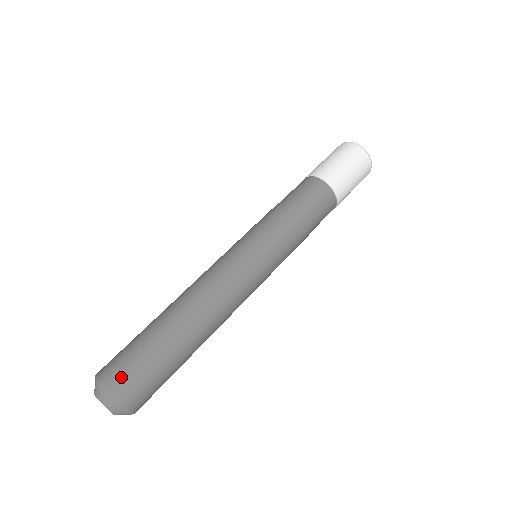
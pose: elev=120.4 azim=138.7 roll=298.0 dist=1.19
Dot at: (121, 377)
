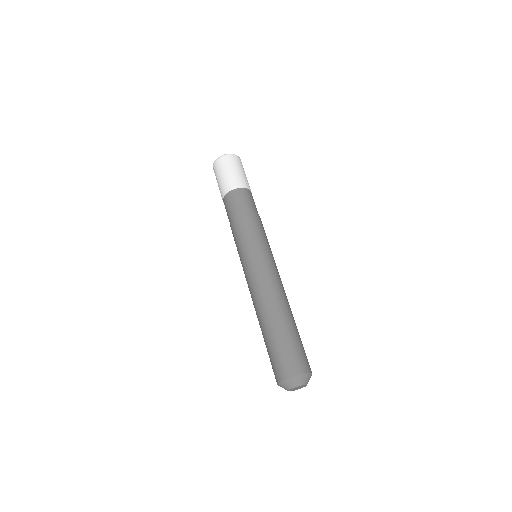
Dot at: (299, 364)
